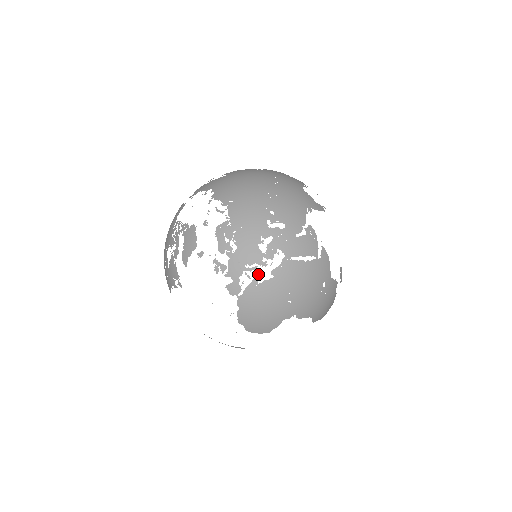
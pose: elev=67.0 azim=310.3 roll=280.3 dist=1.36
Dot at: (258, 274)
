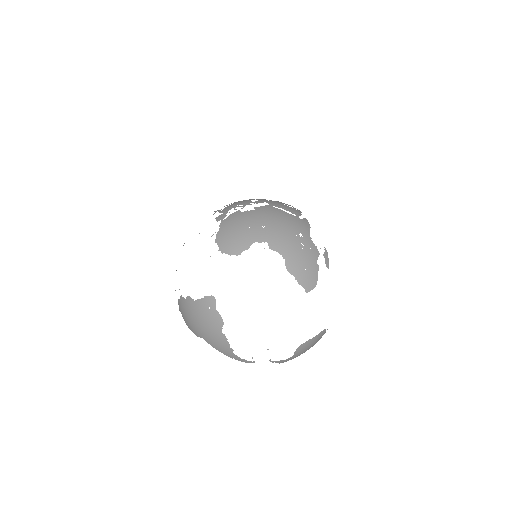
Dot at: occluded
